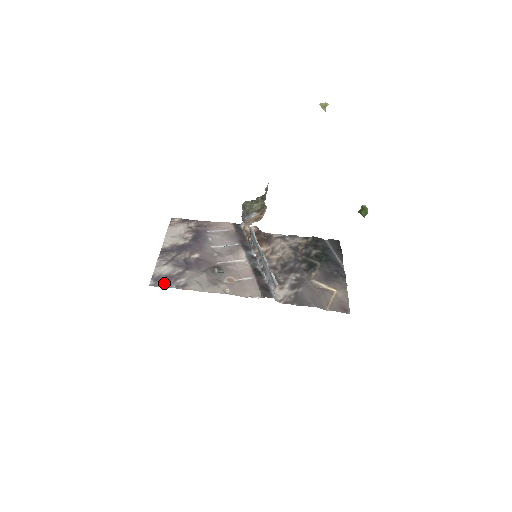
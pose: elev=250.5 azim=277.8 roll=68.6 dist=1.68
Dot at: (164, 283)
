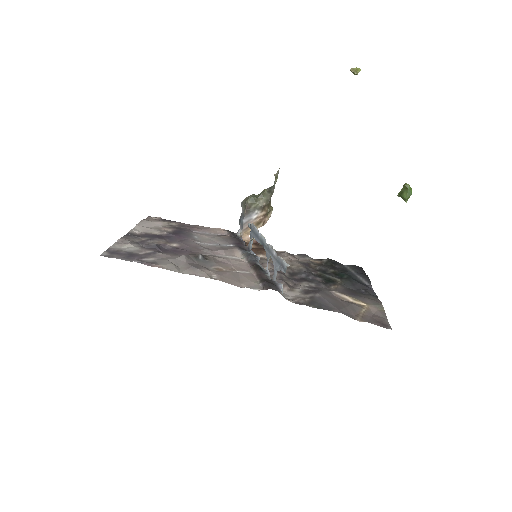
Dot at: (123, 257)
